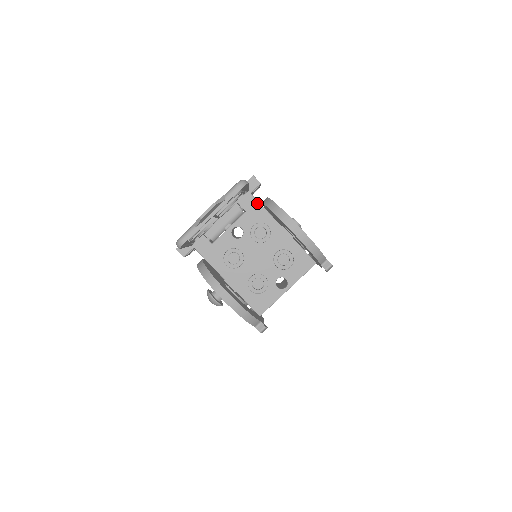
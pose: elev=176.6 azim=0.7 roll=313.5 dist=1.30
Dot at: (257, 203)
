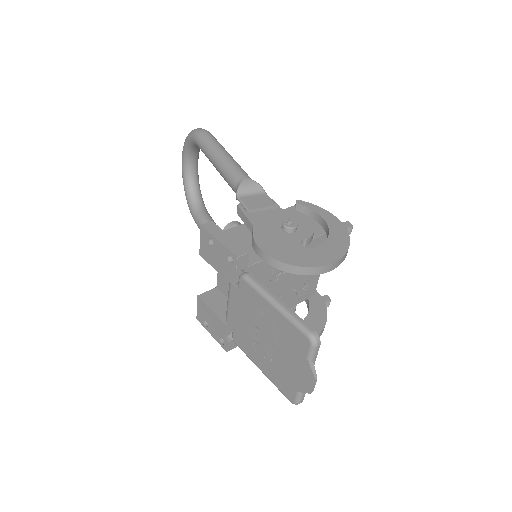
Dot at: (258, 264)
